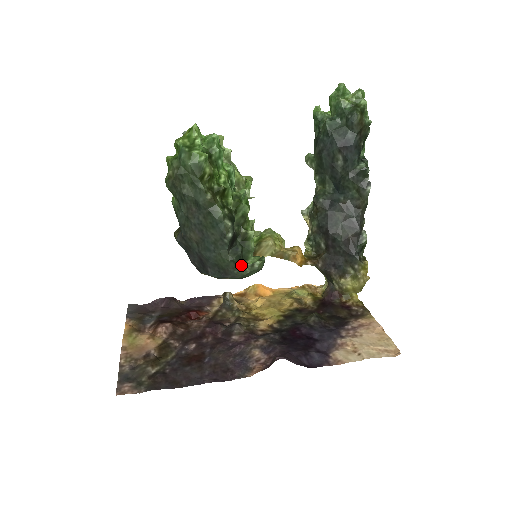
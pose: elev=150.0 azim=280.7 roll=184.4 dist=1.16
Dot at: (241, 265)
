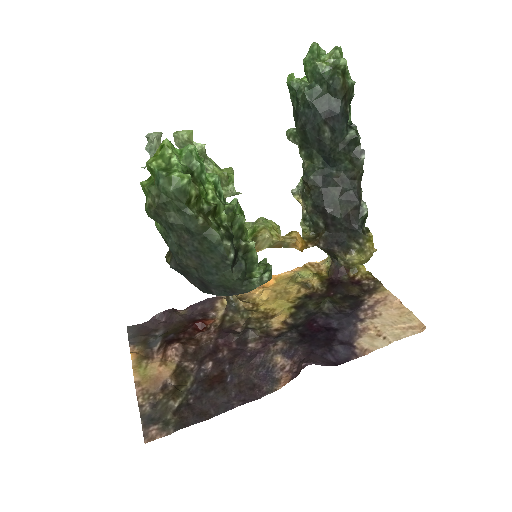
Dot at: (248, 281)
